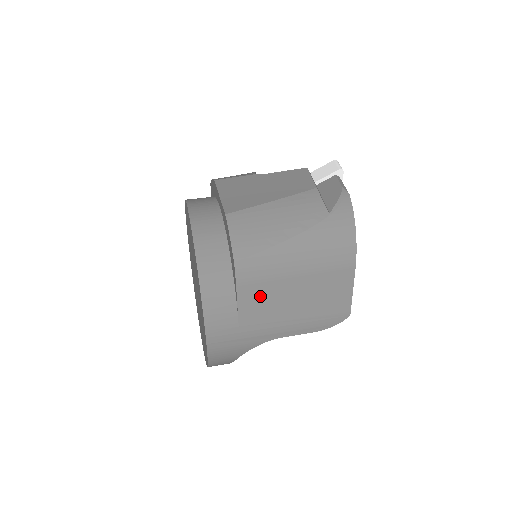
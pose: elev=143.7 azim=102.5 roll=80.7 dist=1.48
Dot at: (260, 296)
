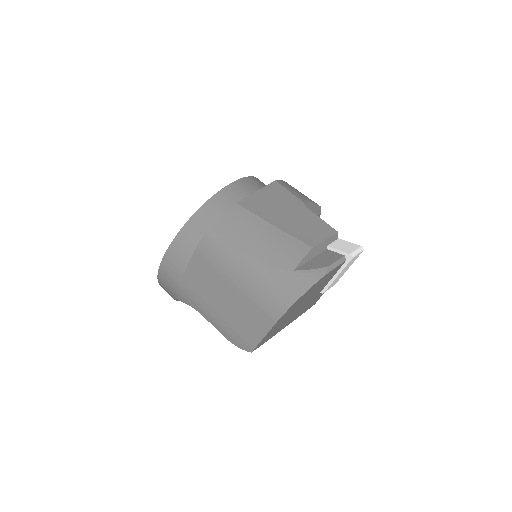
Dot at: (204, 273)
